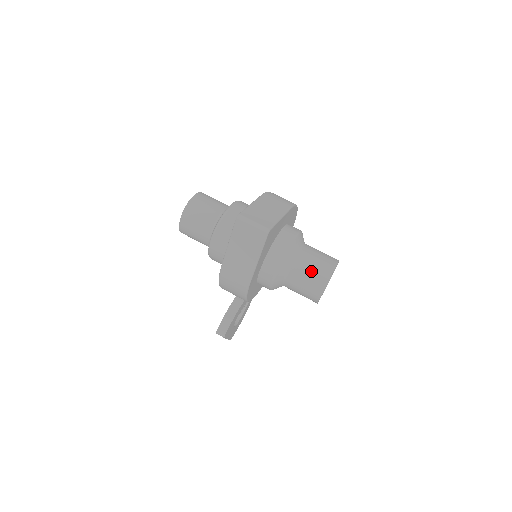
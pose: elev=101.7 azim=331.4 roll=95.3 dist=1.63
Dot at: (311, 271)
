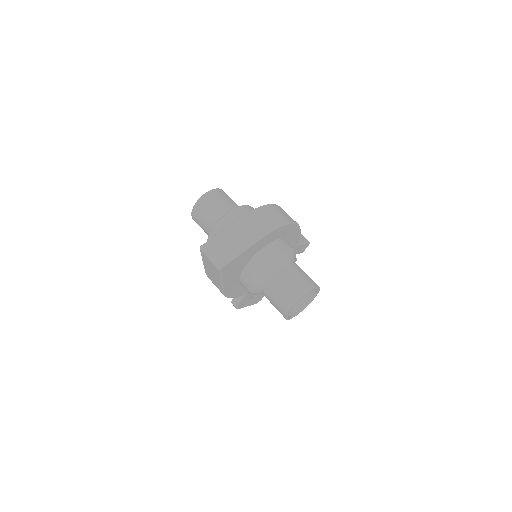
Dot at: (278, 296)
